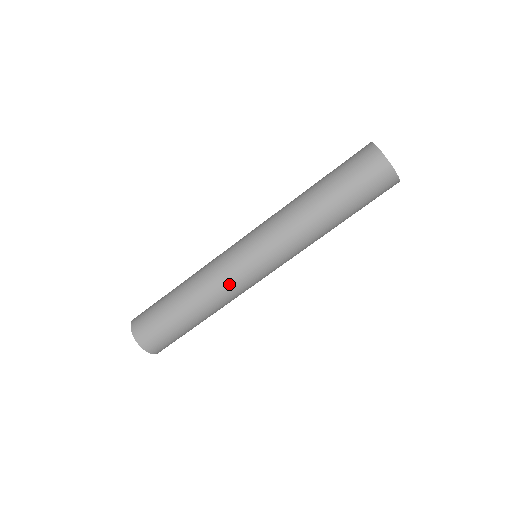
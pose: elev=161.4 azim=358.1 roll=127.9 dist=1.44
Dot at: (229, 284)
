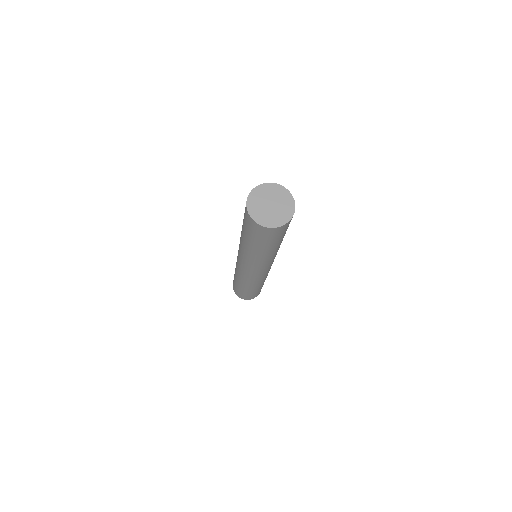
Dot at: (257, 280)
